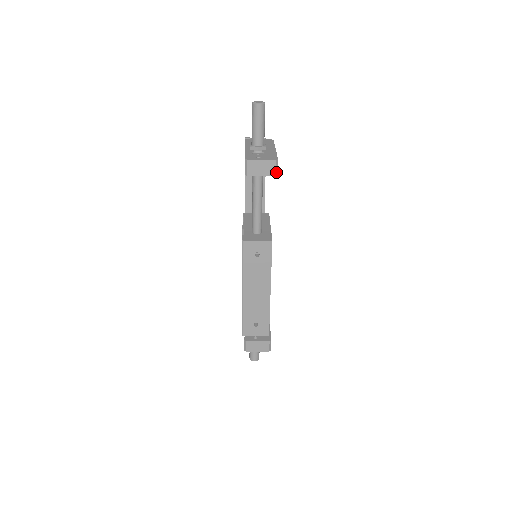
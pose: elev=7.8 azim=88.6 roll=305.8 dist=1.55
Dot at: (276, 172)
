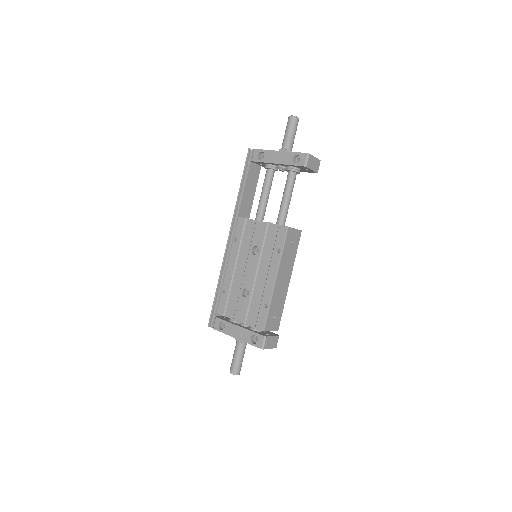
Dot at: occluded
